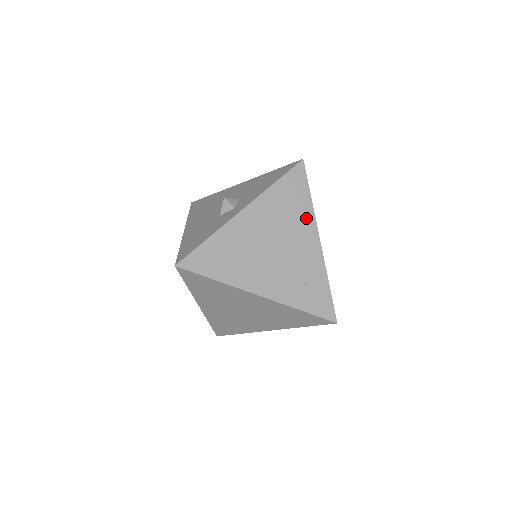
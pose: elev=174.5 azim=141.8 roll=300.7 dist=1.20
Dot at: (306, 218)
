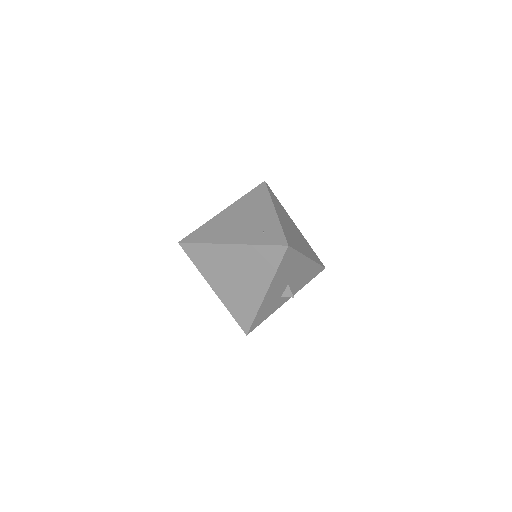
Dot at: (265, 203)
